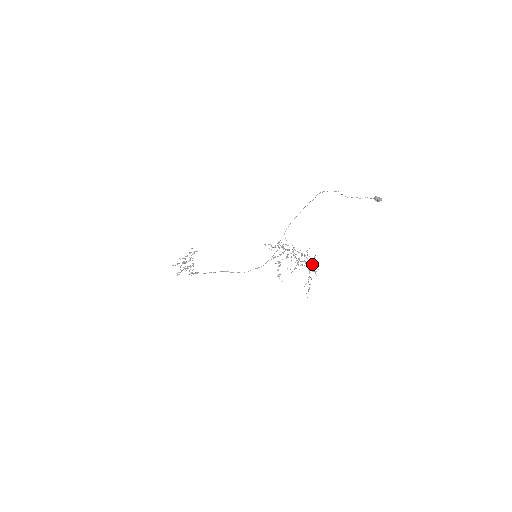
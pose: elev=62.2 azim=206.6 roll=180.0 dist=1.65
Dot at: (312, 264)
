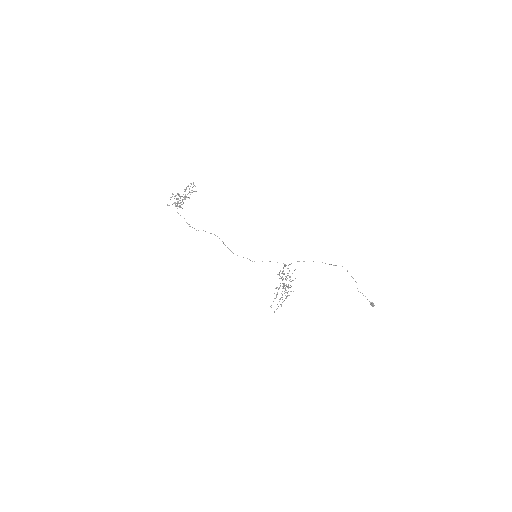
Dot at: (290, 287)
